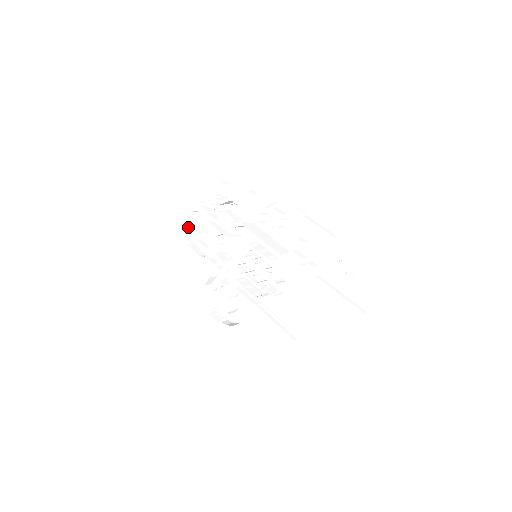
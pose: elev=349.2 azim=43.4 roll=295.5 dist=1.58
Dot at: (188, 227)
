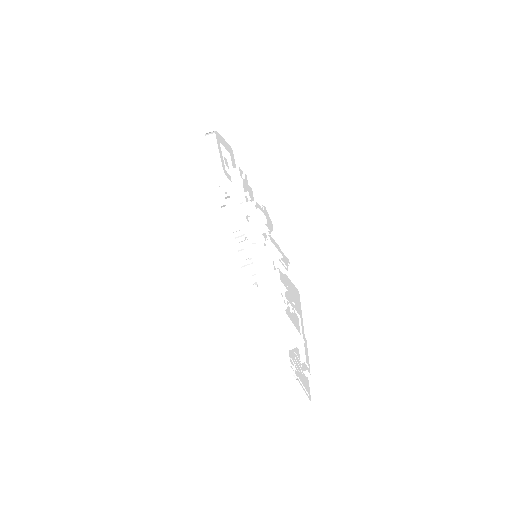
Dot at: occluded
